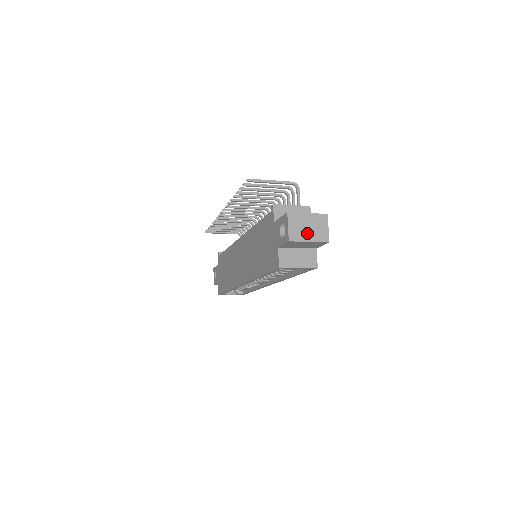
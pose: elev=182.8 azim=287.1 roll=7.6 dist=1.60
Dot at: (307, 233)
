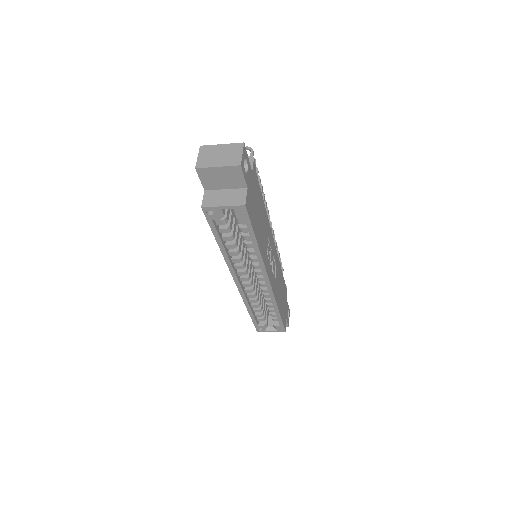
Dot at: (217, 160)
